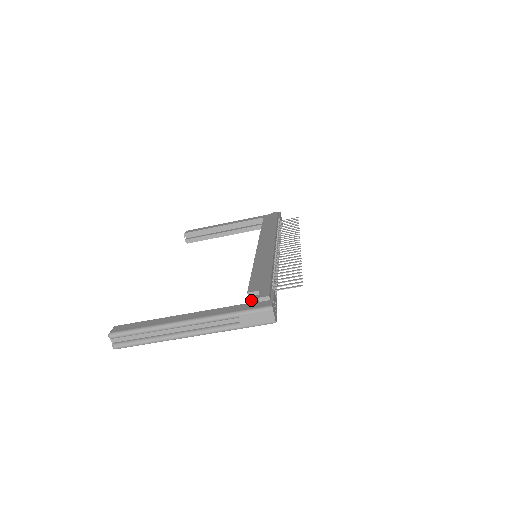
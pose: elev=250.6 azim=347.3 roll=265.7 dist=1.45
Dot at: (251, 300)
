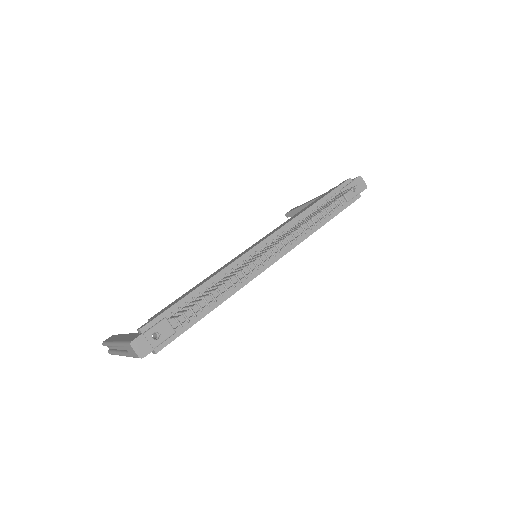
Dot at: occluded
